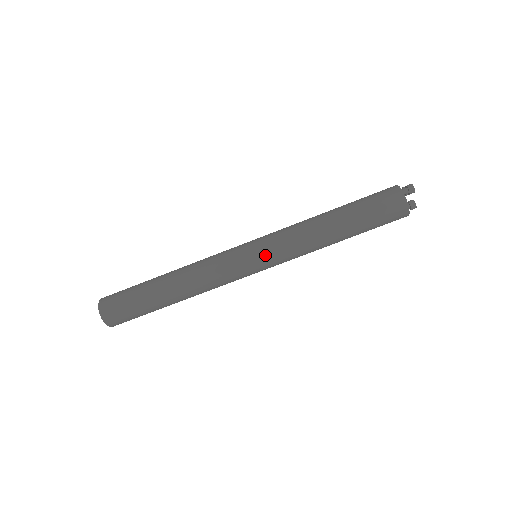
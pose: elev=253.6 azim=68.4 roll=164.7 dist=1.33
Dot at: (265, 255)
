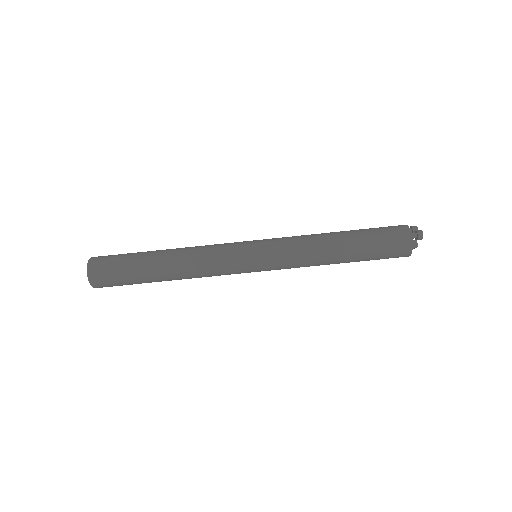
Dot at: (267, 263)
